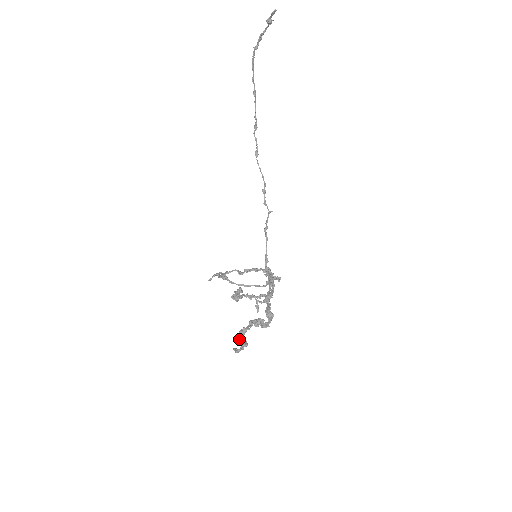
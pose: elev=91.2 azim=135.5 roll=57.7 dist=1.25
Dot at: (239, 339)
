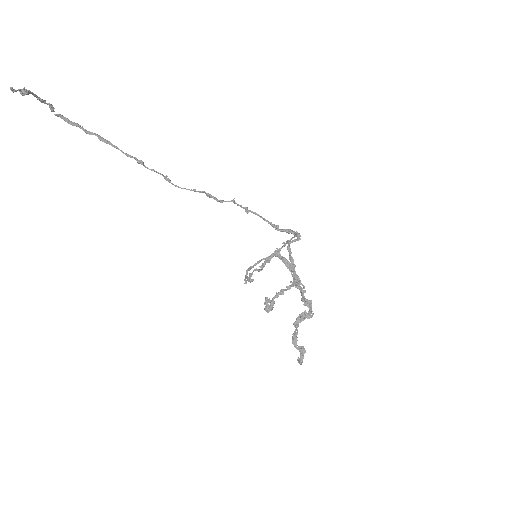
Dot at: (296, 348)
